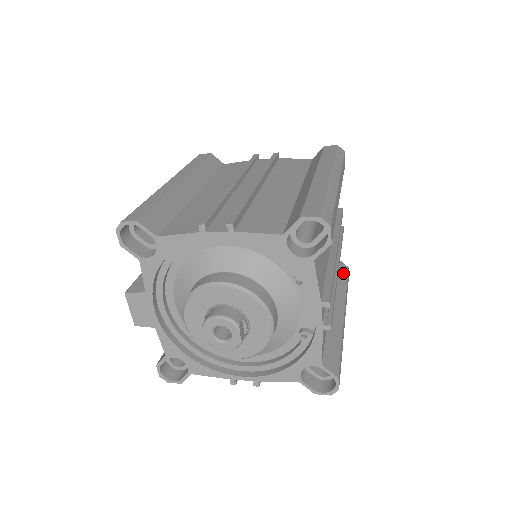
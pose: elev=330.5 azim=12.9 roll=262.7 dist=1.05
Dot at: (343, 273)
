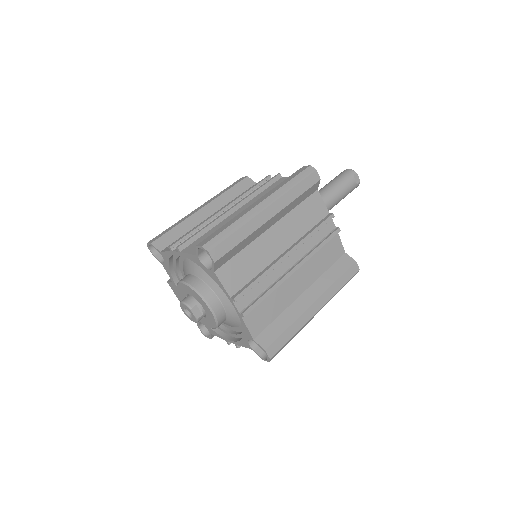
Dot at: (343, 267)
